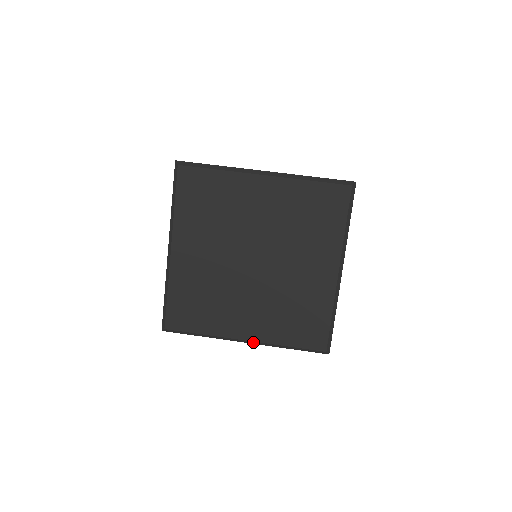
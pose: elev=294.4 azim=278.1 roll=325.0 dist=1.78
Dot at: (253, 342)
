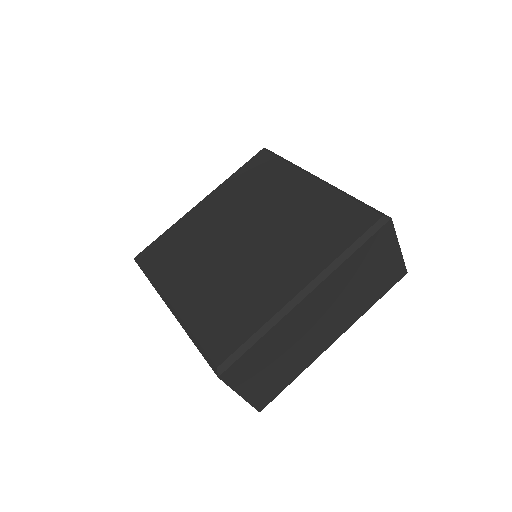
Dot at: (174, 311)
